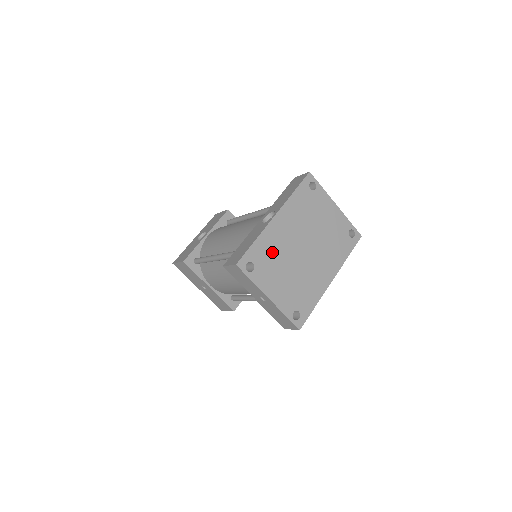
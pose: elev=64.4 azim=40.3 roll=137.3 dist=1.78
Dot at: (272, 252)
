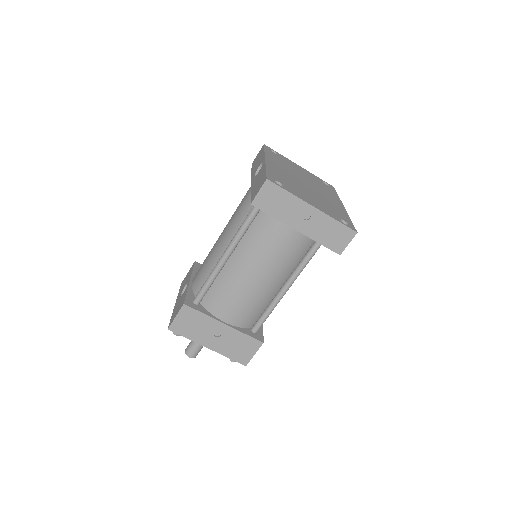
Dot at: (285, 179)
